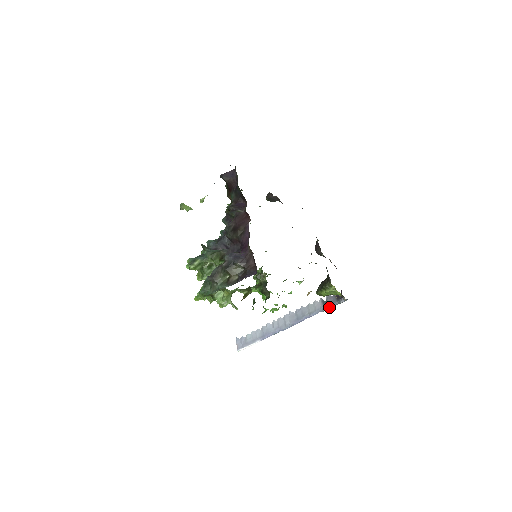
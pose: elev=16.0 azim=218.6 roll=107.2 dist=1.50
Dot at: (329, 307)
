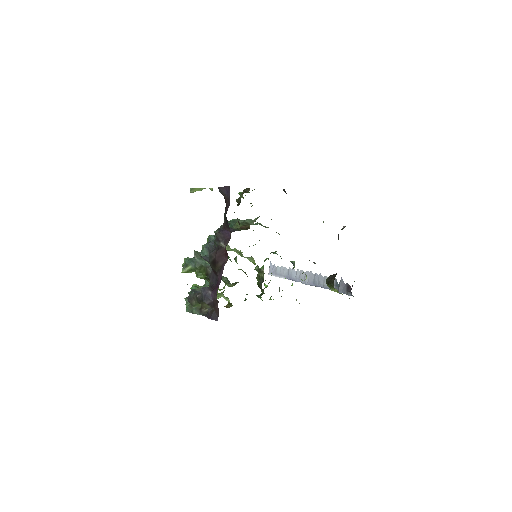
Dot at: occluded
